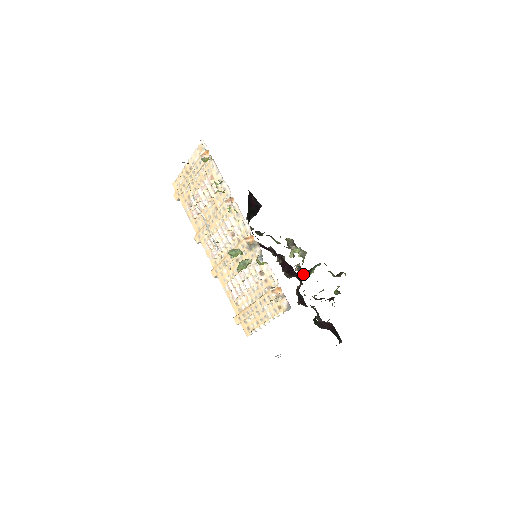
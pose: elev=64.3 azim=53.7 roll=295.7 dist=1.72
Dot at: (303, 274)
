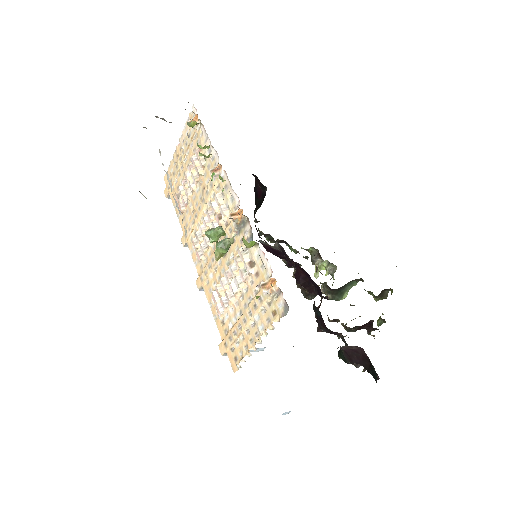
Dot at: (331, 297)
